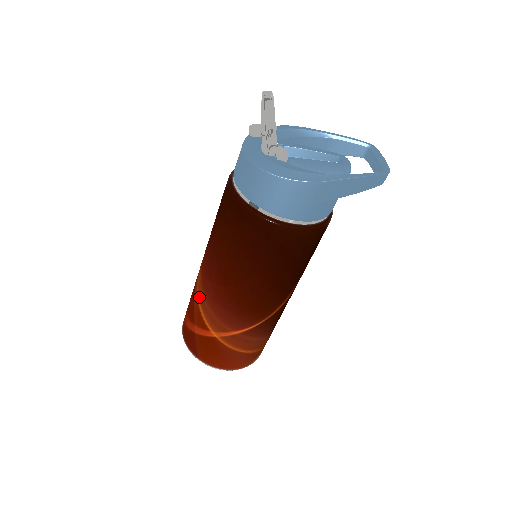
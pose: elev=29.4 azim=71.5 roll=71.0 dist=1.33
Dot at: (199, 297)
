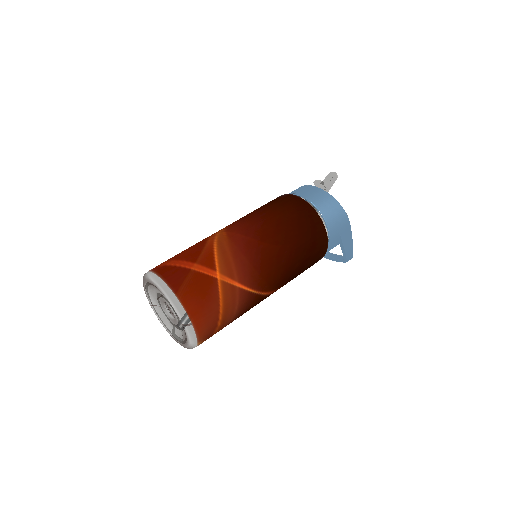
Dot at: (218, 244)
